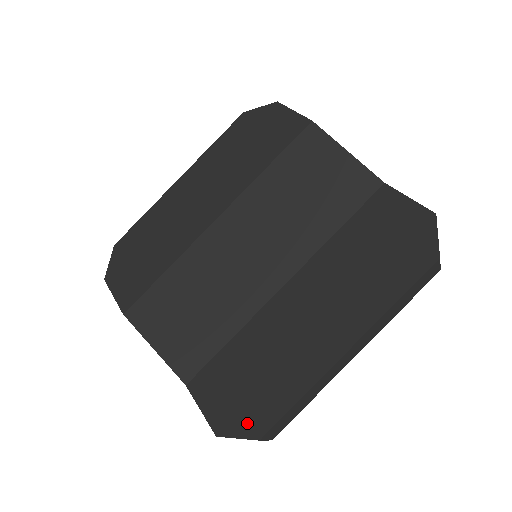
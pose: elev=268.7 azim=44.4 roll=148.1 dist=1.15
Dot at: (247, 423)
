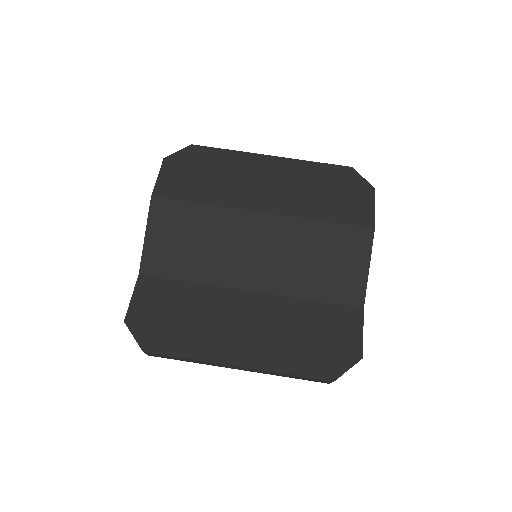
Dot at: (147, 335)
